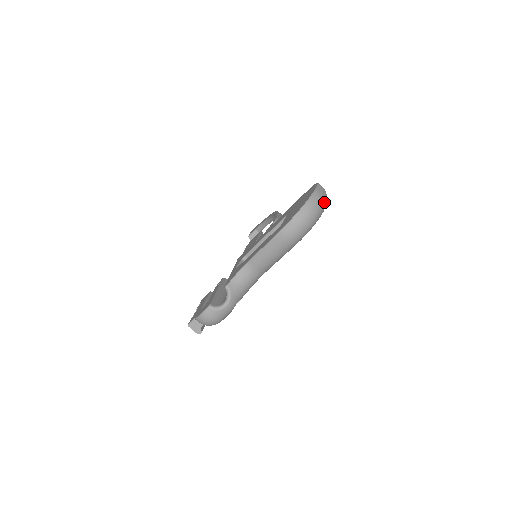
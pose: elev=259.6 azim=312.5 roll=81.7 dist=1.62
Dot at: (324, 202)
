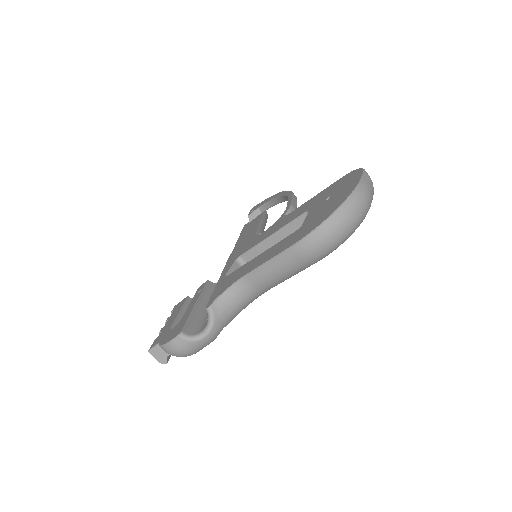
Dot at: (370, 201)
